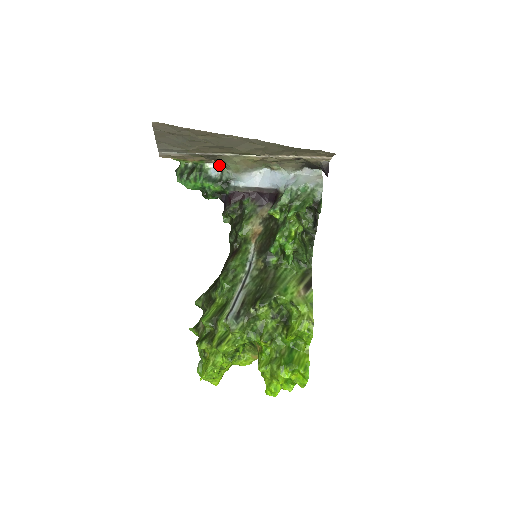
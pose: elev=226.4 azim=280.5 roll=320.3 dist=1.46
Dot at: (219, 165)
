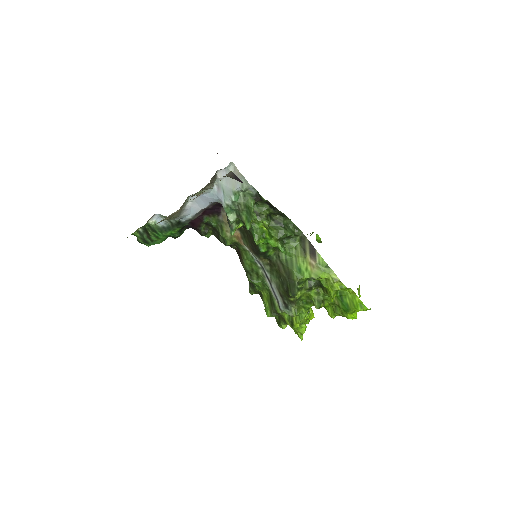
Dot at: (158, 215)
